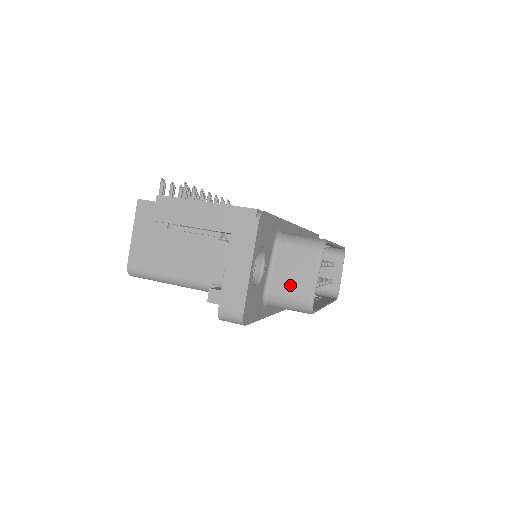
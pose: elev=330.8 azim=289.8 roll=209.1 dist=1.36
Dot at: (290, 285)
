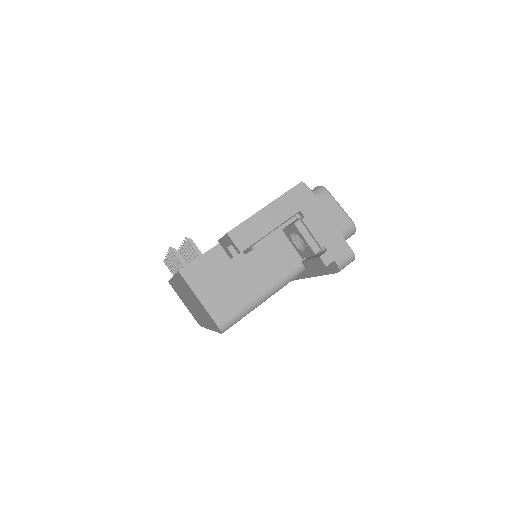
Dot at: occluded
